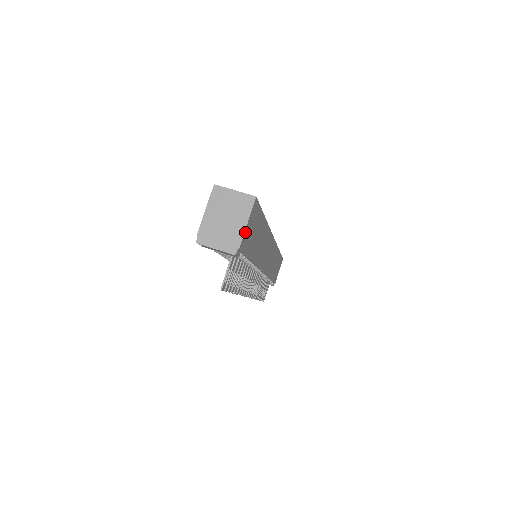
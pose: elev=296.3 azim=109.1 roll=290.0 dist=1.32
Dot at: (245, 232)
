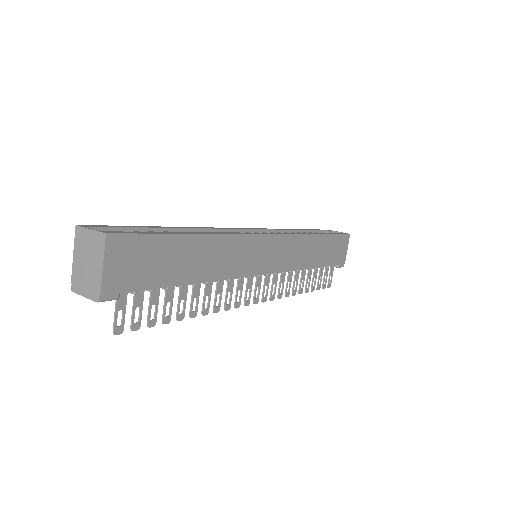
Dot at: (106, 275)
